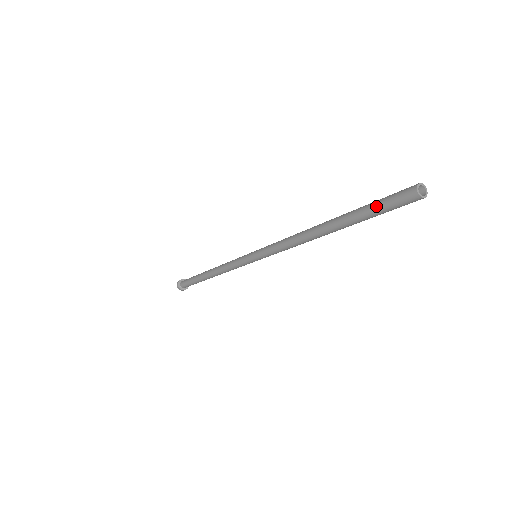
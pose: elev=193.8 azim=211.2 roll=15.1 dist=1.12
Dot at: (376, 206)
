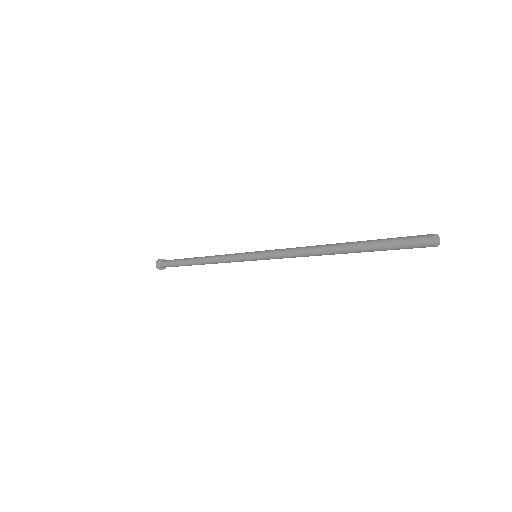
Dot at: (394, 247)
